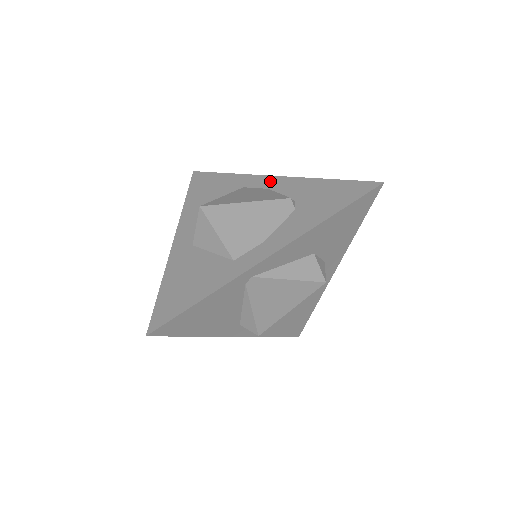
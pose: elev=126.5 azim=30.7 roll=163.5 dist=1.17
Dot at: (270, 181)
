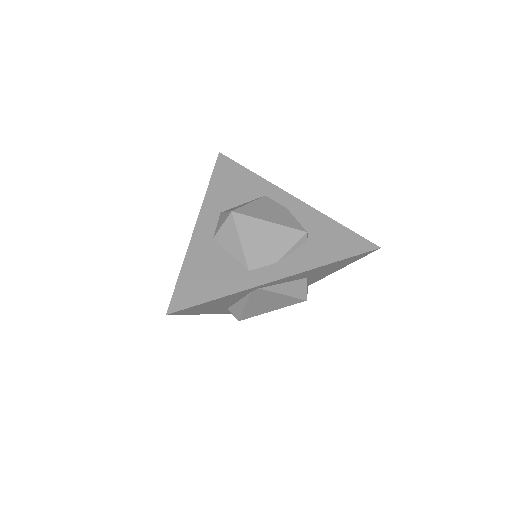
Dot at: (290, 200)
